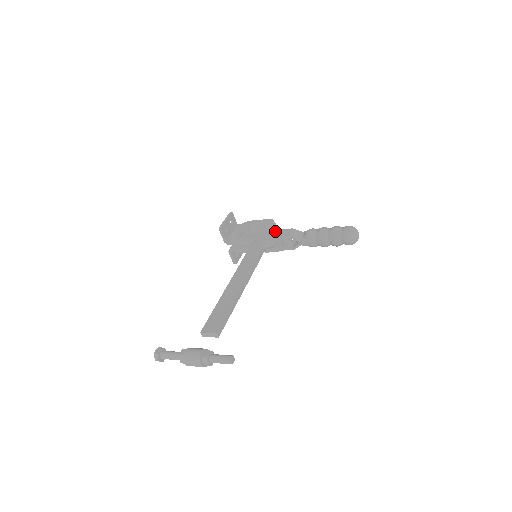
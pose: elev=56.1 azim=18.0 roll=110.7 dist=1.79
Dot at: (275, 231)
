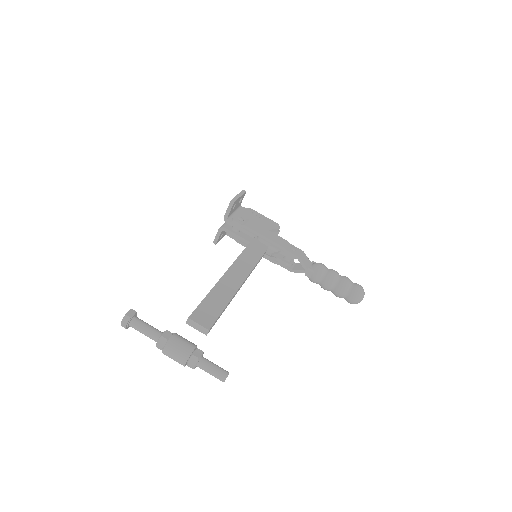
Dot at: (285, 242)
